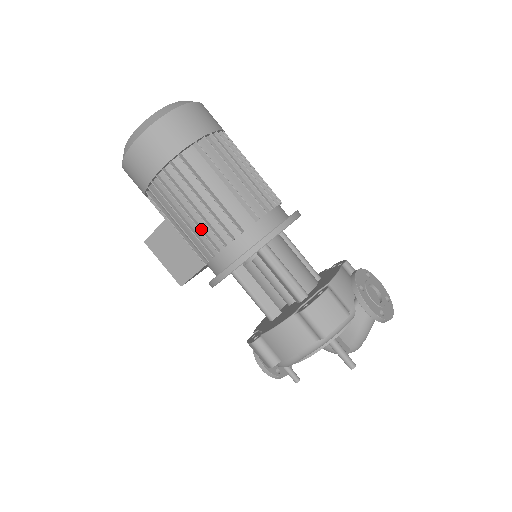
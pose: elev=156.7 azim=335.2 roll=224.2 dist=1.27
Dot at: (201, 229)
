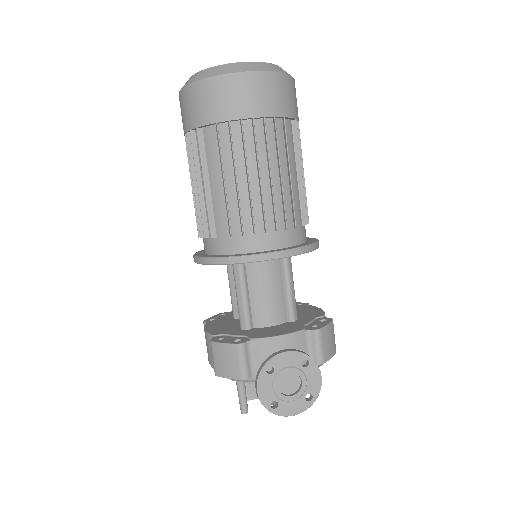
Dot at: occluded
